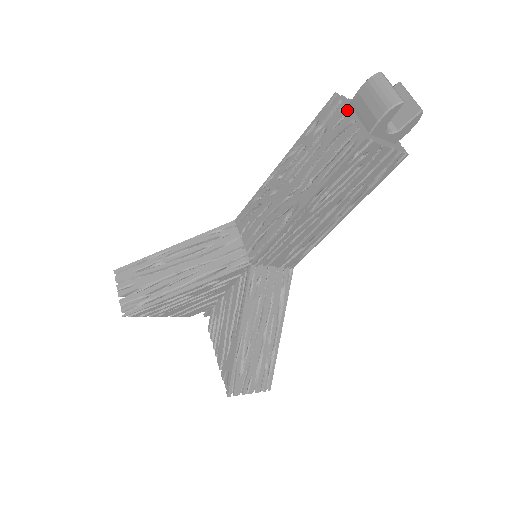
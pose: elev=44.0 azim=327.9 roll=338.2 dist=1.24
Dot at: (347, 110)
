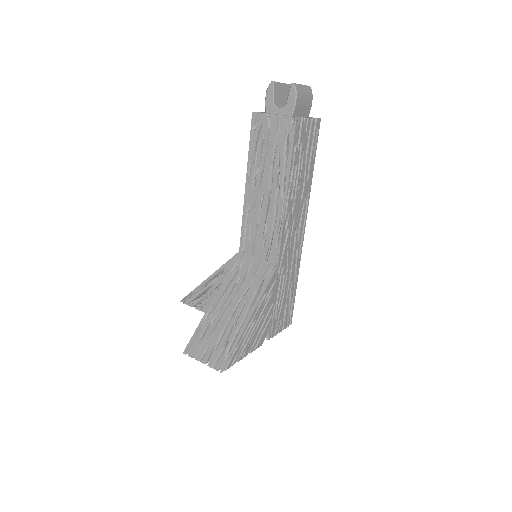
Dot at: occluded
